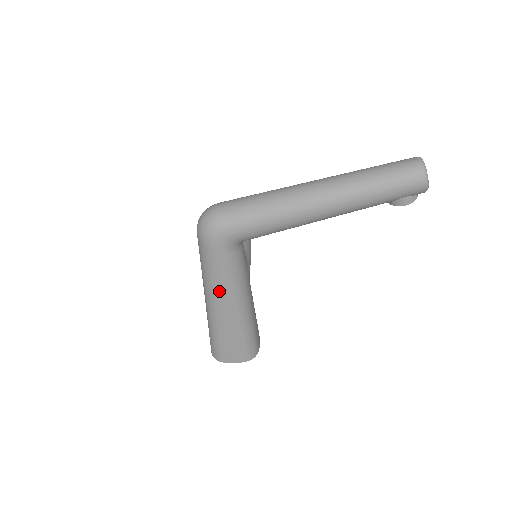
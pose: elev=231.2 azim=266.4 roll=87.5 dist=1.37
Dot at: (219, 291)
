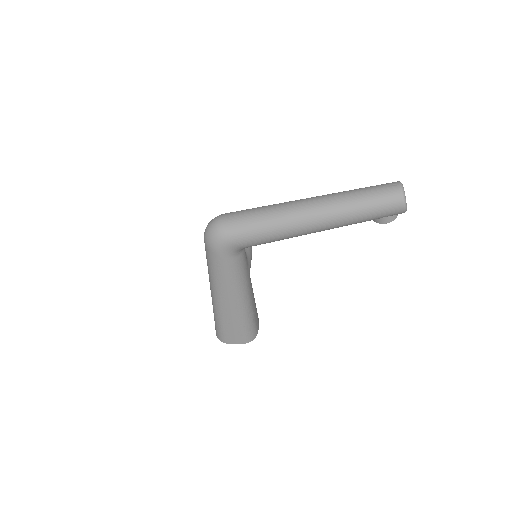
Dot at: (223, 288)
